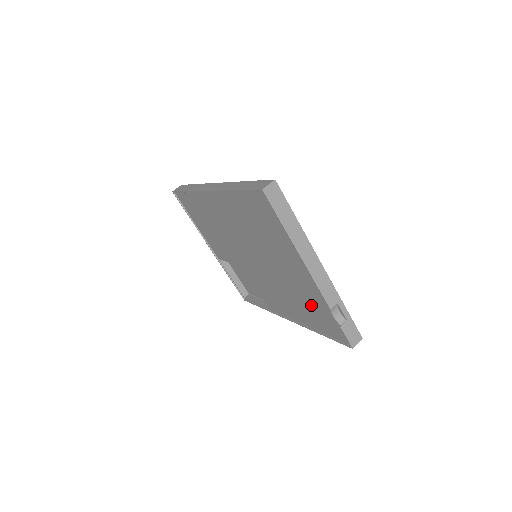
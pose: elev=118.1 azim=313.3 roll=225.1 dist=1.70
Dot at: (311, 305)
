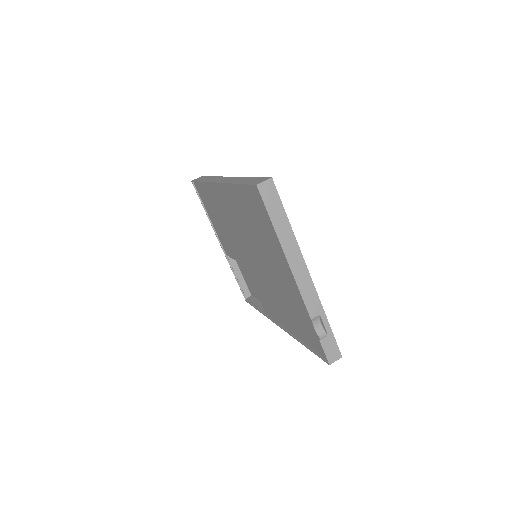
Dot at: (297, 313)
